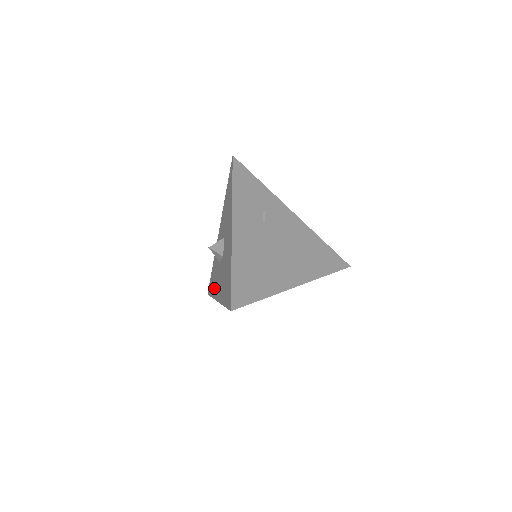
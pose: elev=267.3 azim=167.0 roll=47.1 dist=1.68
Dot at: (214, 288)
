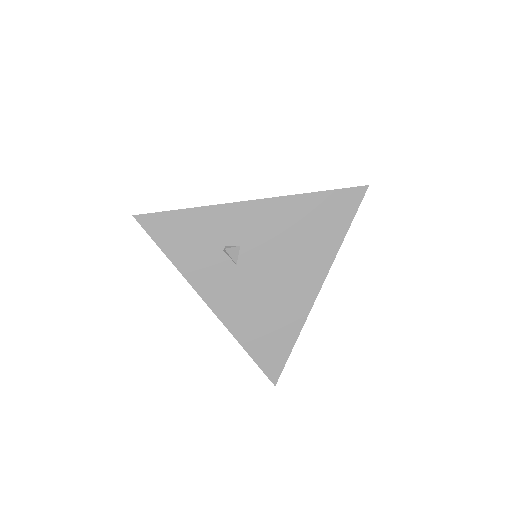
Dot at: occluded
